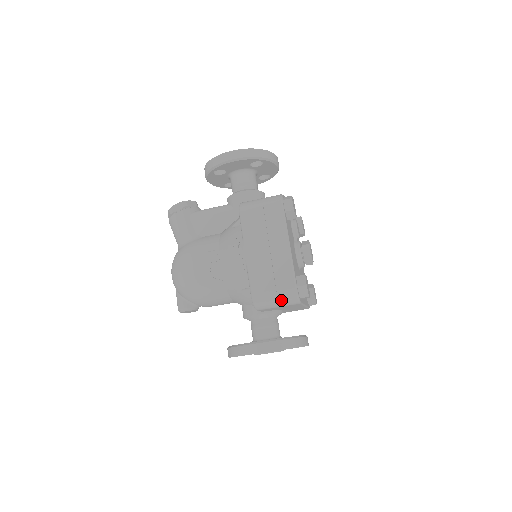
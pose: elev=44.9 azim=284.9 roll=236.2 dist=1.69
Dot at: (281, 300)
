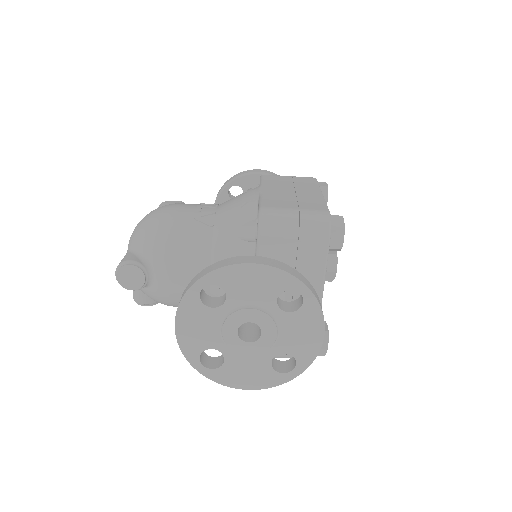
Dot at: (304, 220)
